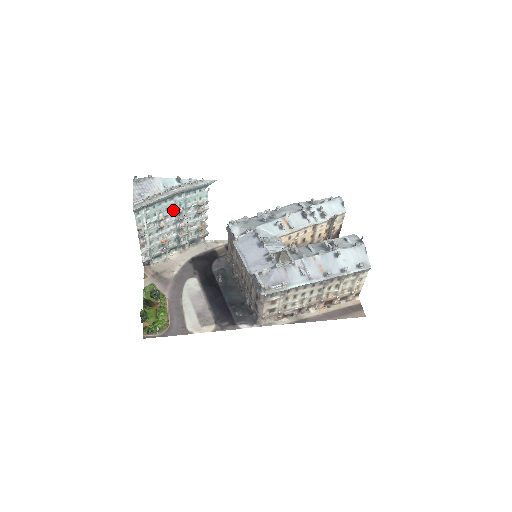
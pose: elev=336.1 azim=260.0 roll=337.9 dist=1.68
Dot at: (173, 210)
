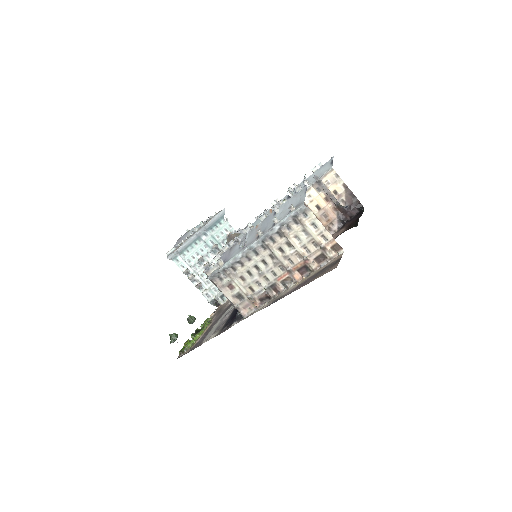
Dot at: (209, 249)
